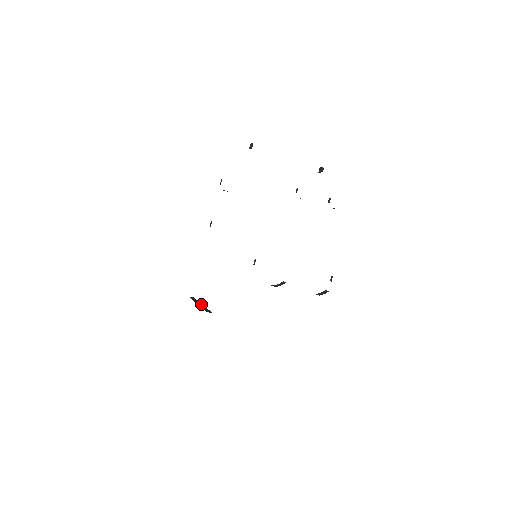
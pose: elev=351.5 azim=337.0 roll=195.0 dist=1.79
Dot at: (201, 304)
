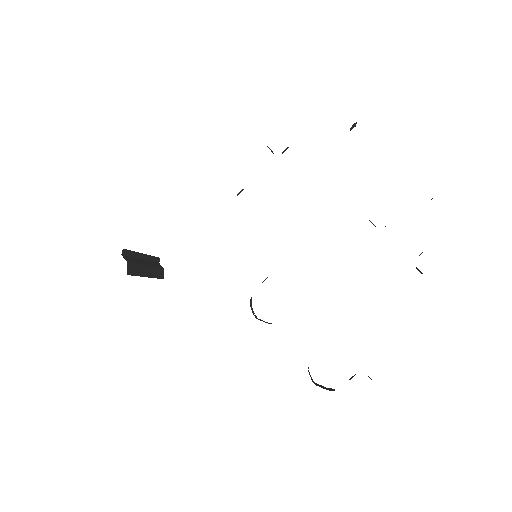
Dot at: (146, 263)
